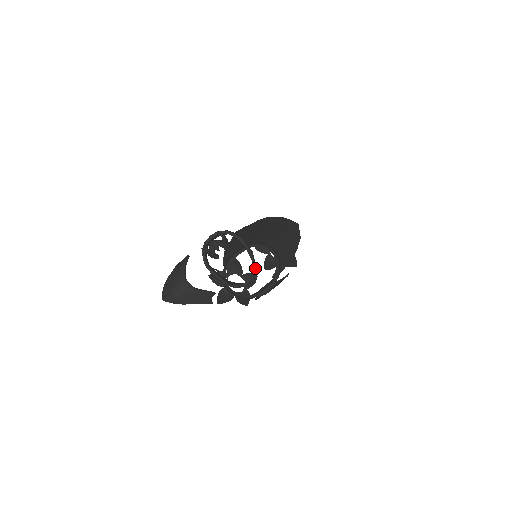
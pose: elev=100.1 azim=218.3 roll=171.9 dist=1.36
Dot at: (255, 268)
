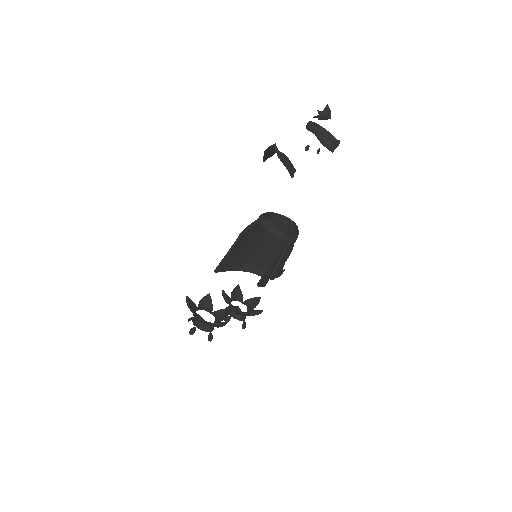
Dot at: occluded
